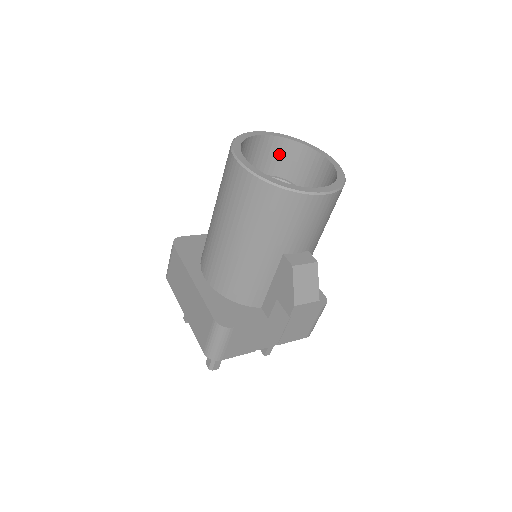
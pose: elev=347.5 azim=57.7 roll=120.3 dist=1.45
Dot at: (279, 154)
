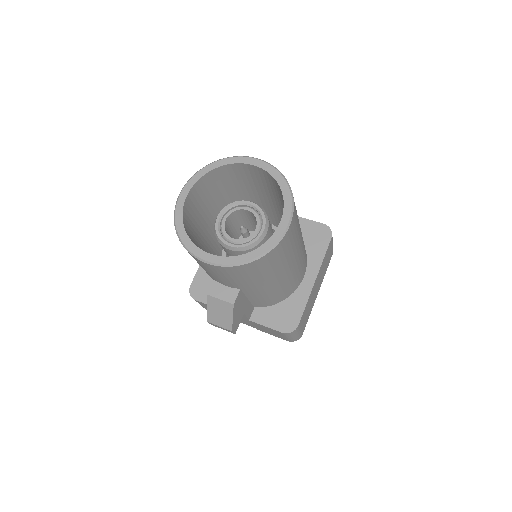
Dot at: (273, 184)
